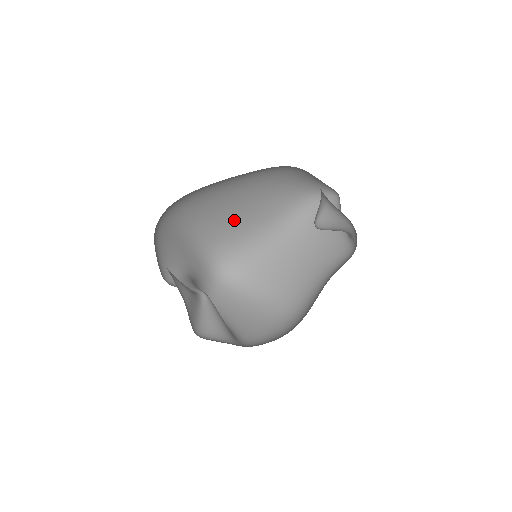
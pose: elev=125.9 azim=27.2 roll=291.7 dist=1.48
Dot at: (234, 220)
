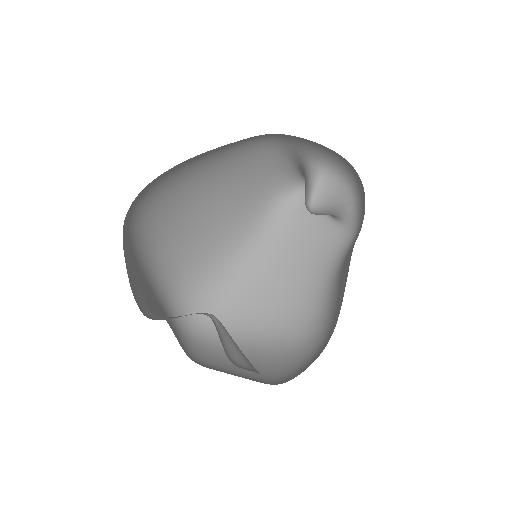
Dot at: (196, 243)
